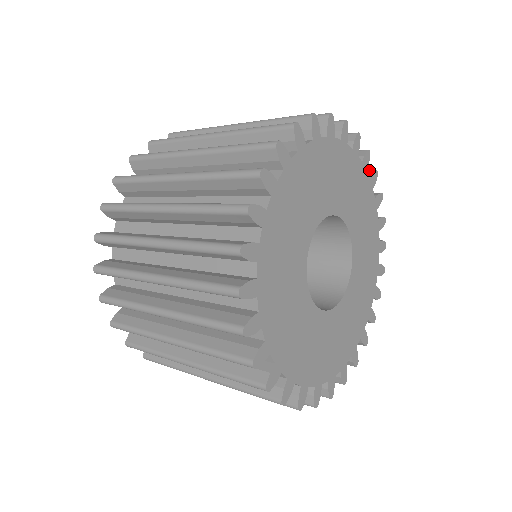
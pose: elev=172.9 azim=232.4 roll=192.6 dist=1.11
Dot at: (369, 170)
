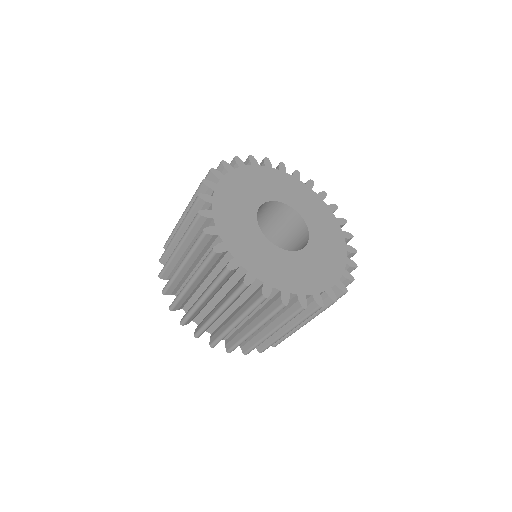
Dot at: occluded
